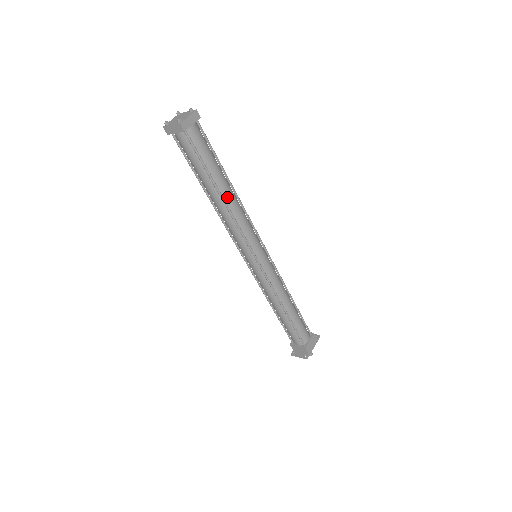
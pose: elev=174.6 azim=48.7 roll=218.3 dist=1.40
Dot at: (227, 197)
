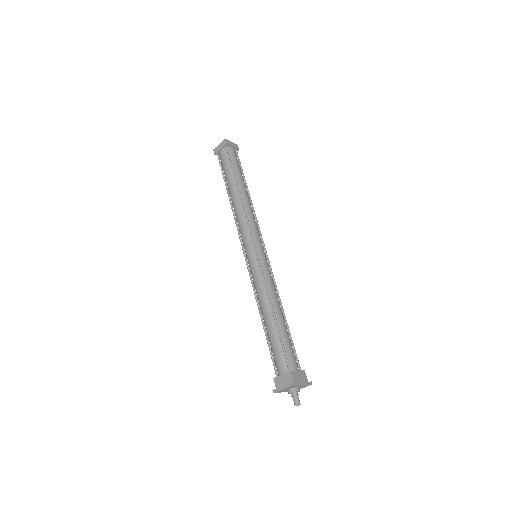
Dot at: (243, 194)
